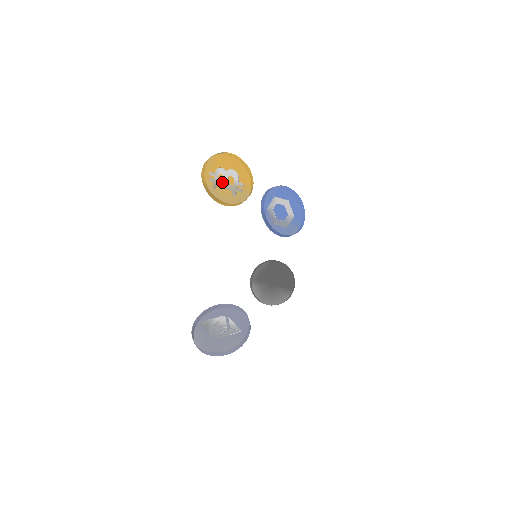
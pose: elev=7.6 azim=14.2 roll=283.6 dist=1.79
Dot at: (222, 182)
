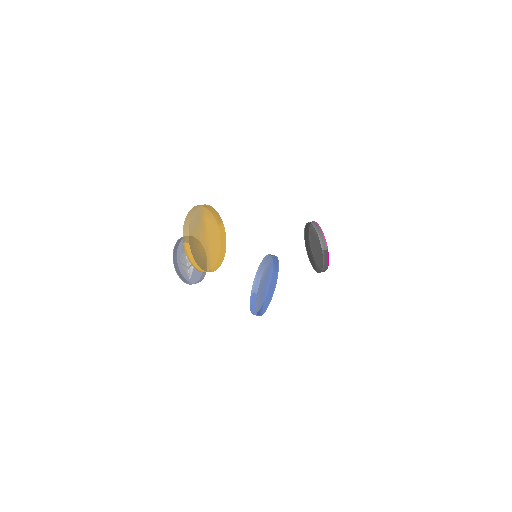
Dot at: occluded
